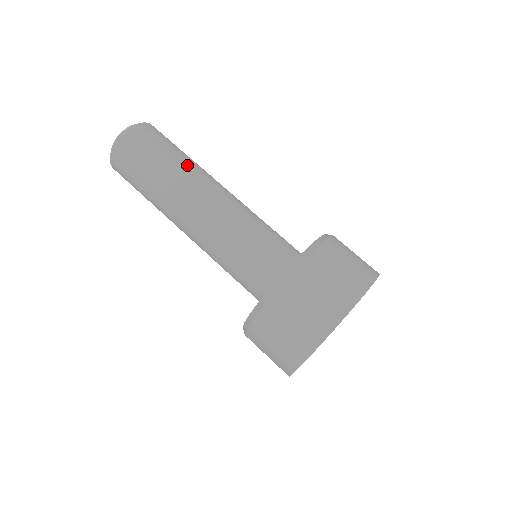
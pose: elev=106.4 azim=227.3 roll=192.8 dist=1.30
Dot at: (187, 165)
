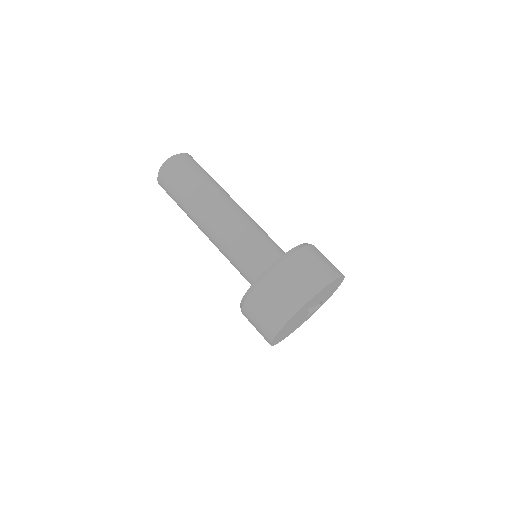
Dot at: (199, 194)
